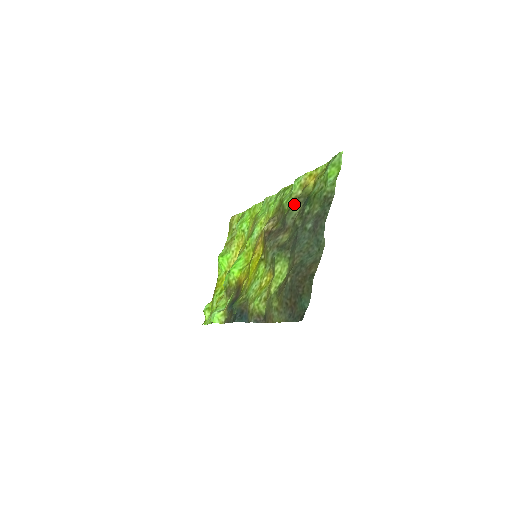
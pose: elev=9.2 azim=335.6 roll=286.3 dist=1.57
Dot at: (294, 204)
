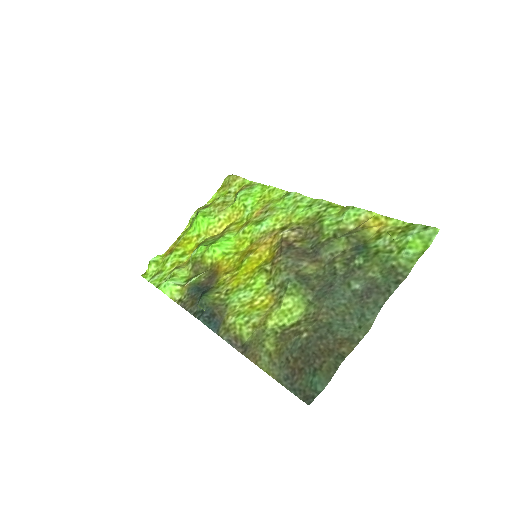
Dot at: (340, 238)
